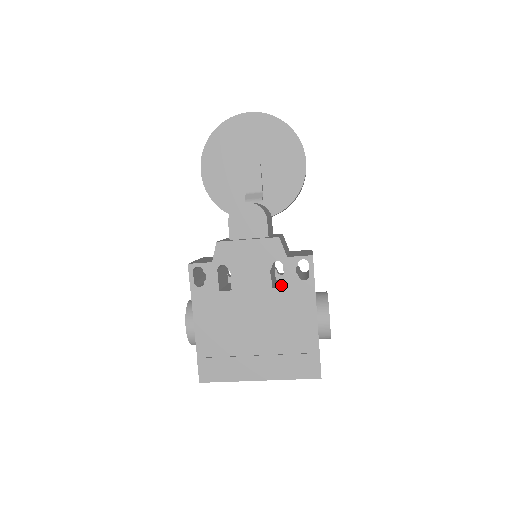
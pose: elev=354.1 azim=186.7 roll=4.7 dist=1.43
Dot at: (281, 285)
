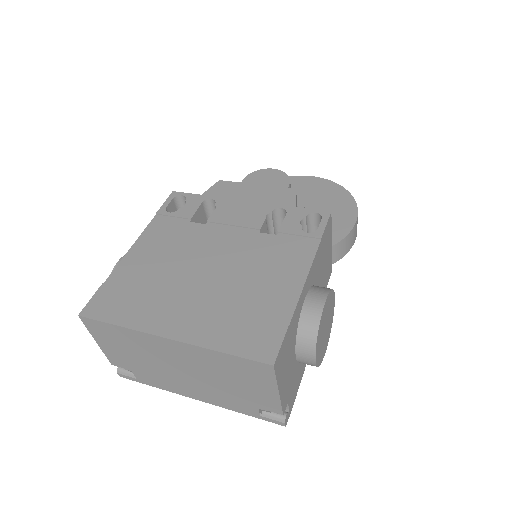
Dot at: occluded
